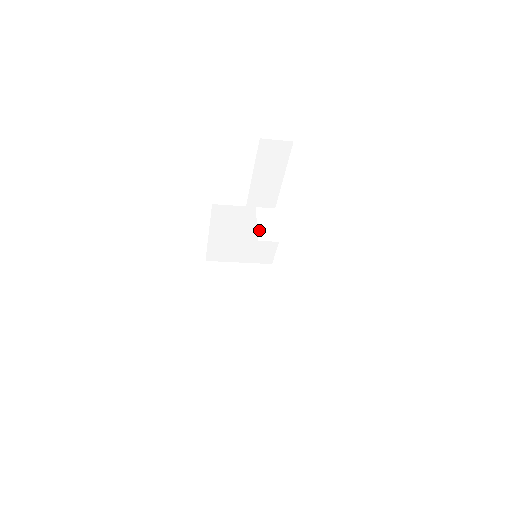
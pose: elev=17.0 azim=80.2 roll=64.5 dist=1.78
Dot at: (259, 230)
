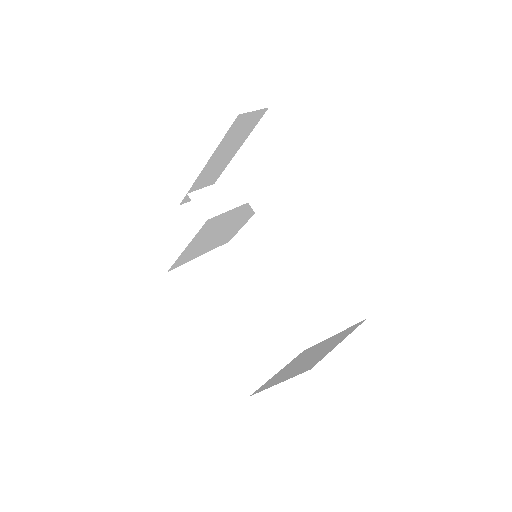
Dot at: (271, 233)
